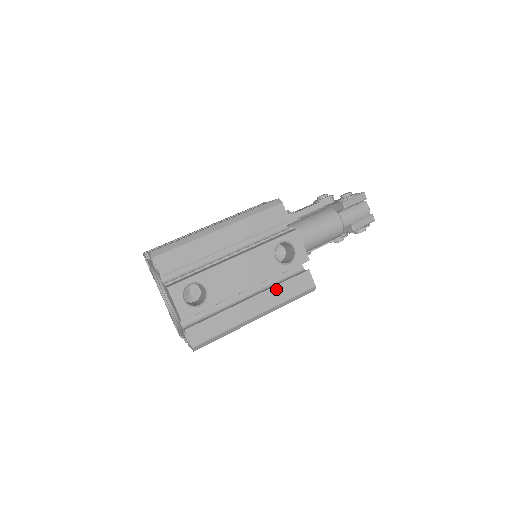
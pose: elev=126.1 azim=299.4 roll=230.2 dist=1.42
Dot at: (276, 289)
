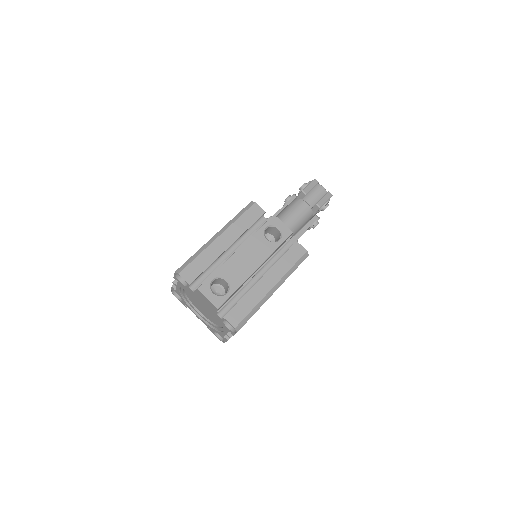
Dot at: (279, 264)
